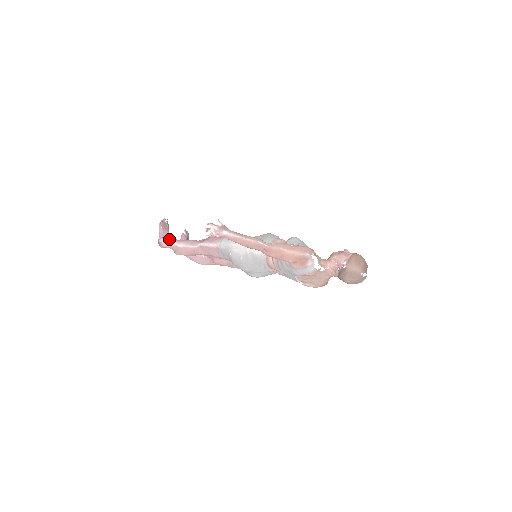
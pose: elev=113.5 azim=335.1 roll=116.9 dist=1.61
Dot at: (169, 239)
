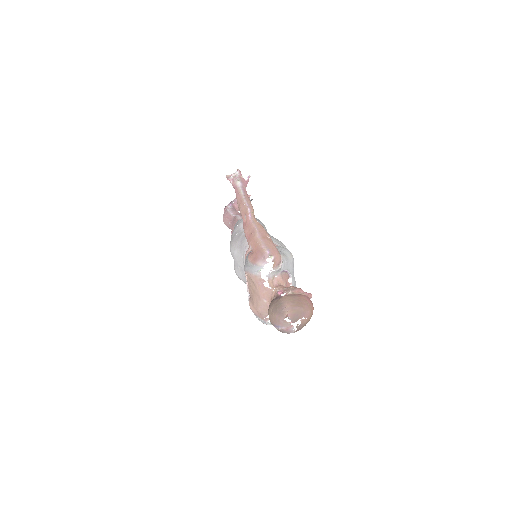
Dot at: (232, 207)
